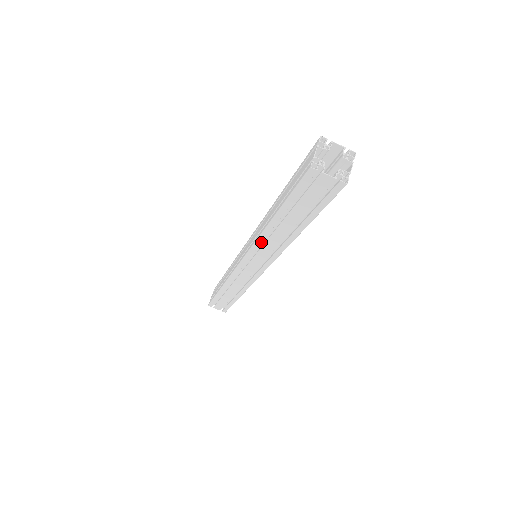
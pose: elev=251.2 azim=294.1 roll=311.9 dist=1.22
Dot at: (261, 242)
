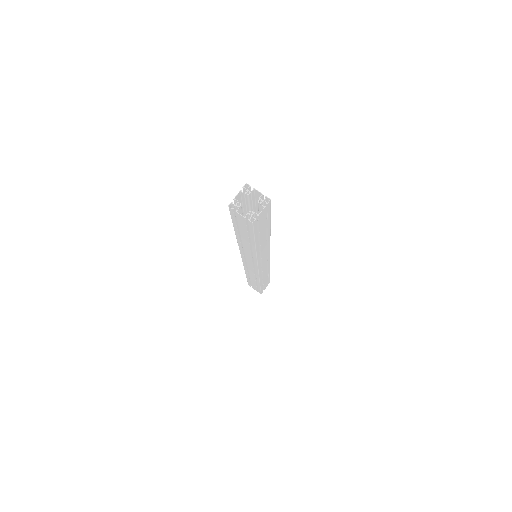
Dot at: (241, 248)
